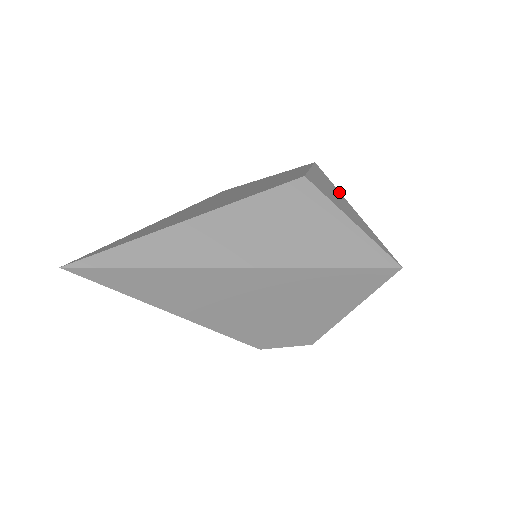
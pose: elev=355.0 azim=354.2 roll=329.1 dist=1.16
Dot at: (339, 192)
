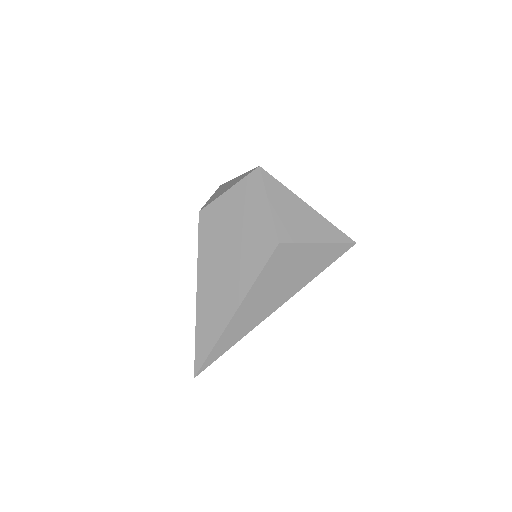
Dot at: (293, 195)
